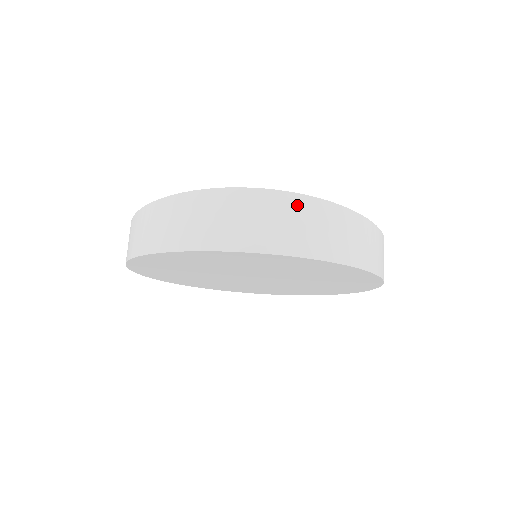
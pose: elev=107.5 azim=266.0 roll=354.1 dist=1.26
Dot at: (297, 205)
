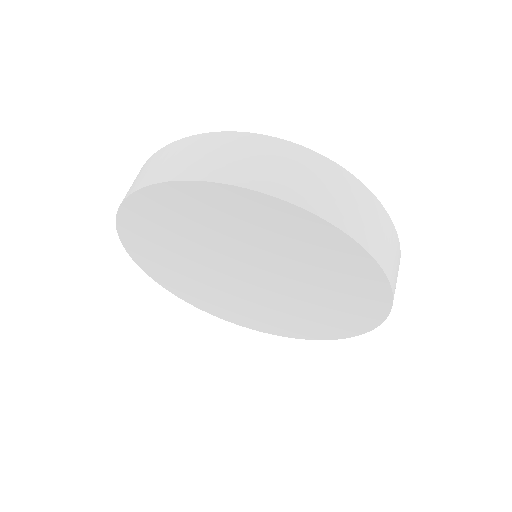
Dot at: (332, 172)
